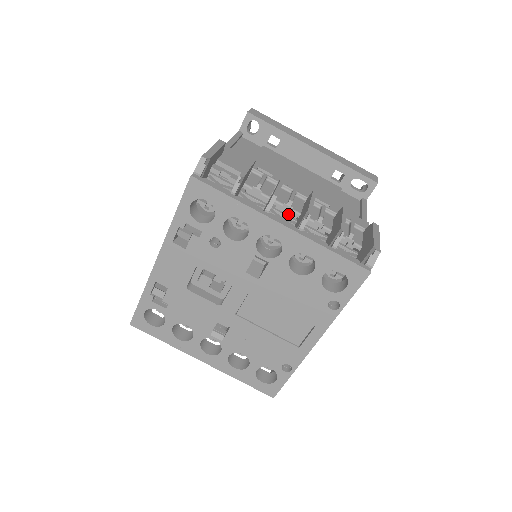
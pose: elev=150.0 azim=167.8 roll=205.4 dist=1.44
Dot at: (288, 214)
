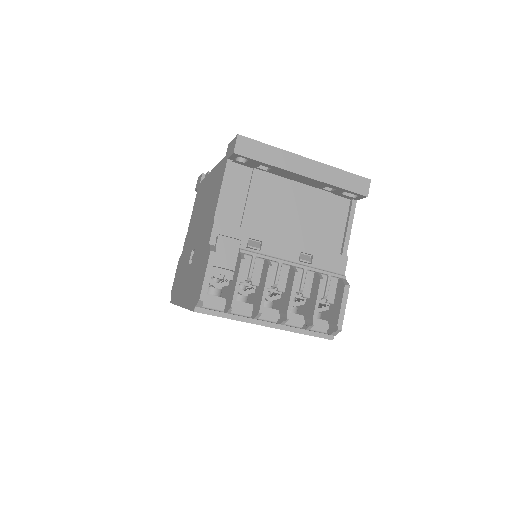
Dot at: occluded
